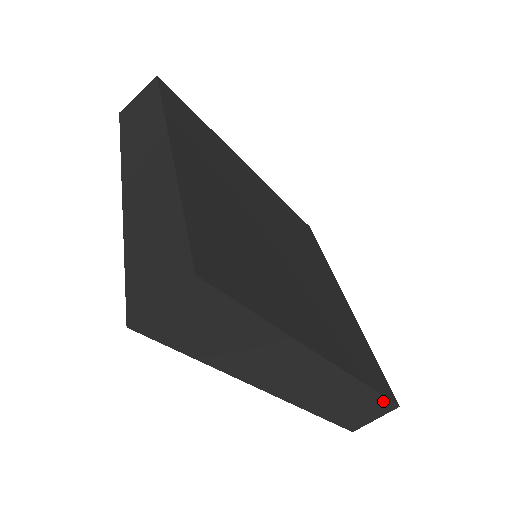
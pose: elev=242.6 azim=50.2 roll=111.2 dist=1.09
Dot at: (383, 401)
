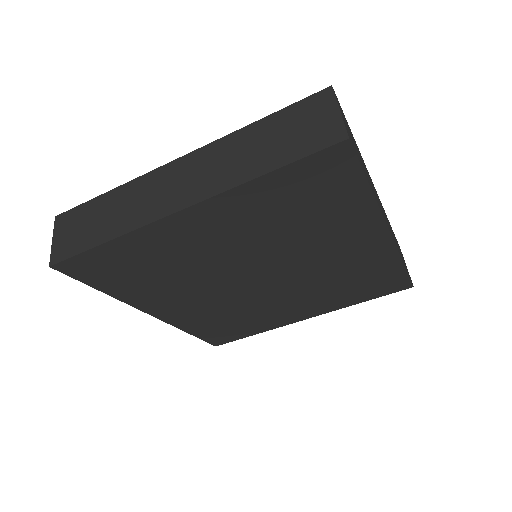
Dot at: (397, 242)
